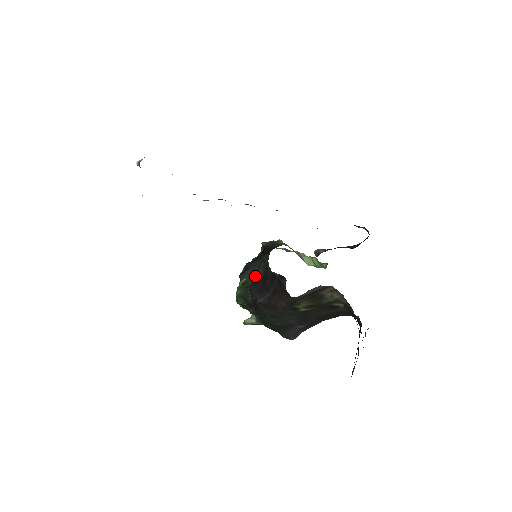
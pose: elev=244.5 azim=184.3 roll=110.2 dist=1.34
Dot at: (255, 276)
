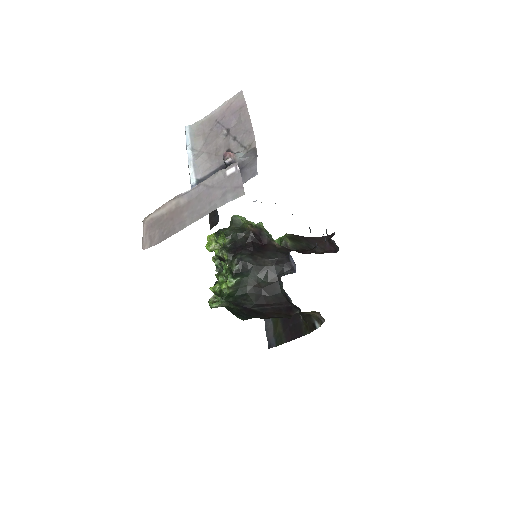
Dot at: (254, 281)
